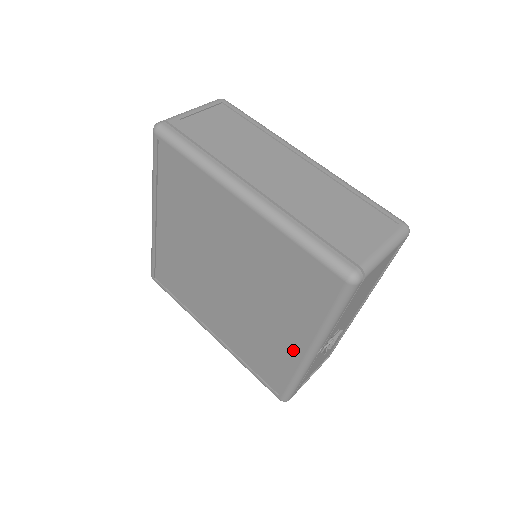
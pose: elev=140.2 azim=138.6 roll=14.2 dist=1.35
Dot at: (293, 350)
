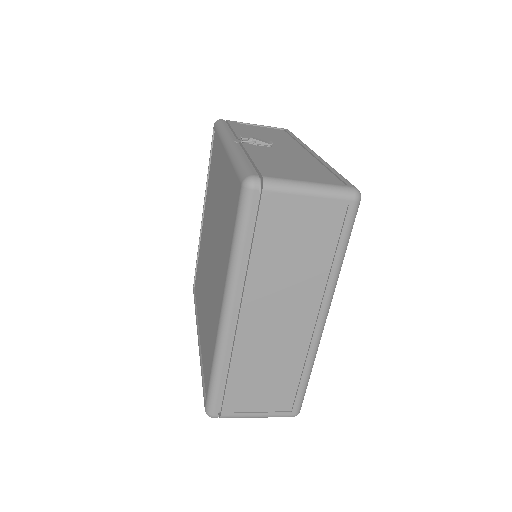
Dot at: (226, 166)
